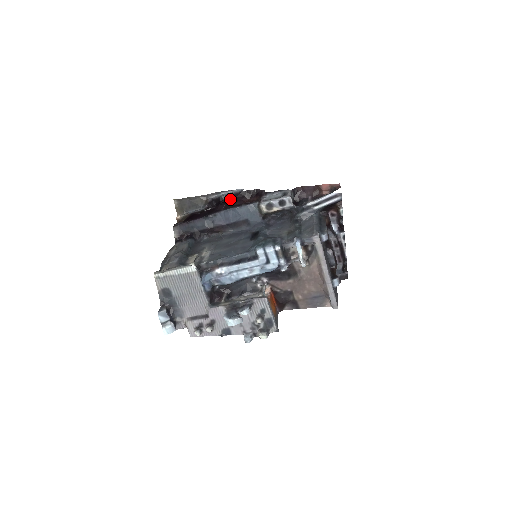
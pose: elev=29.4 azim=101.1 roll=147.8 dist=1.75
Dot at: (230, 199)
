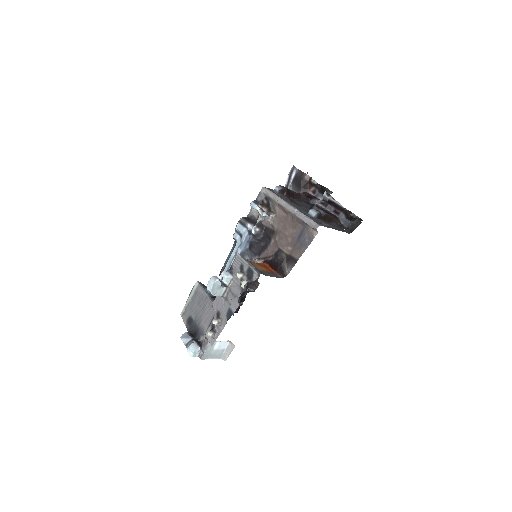
Dot at: occluded
